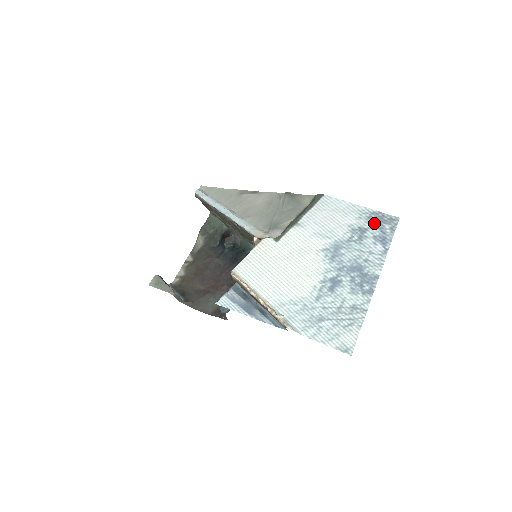
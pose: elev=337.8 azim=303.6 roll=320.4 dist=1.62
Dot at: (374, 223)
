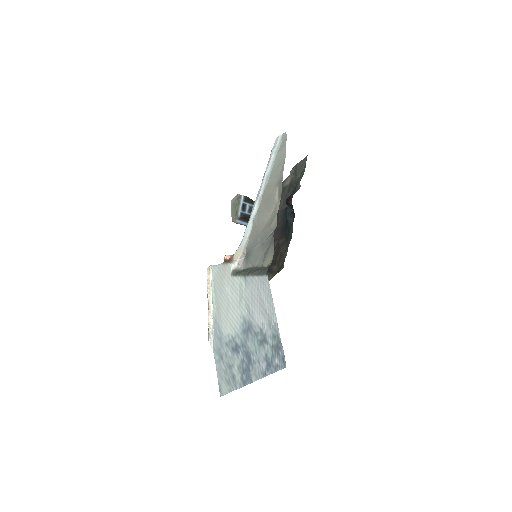
Dot at: (273, 345)
